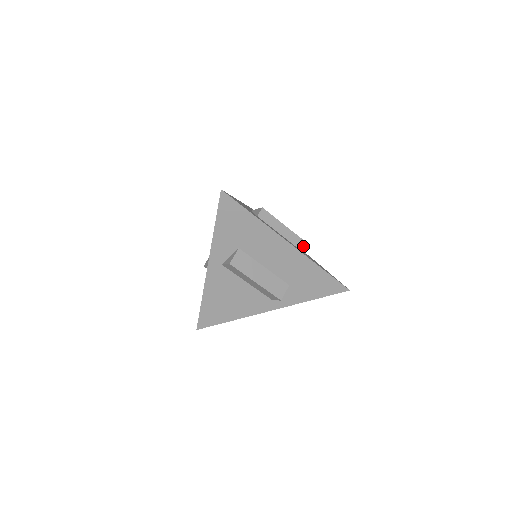
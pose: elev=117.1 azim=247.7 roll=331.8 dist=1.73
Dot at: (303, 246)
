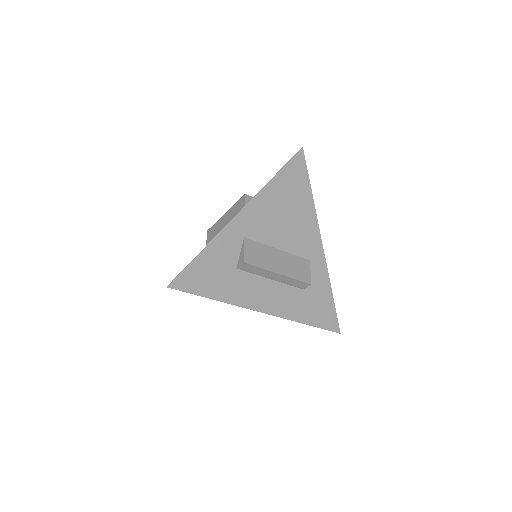
Dot at: (301, 285)
